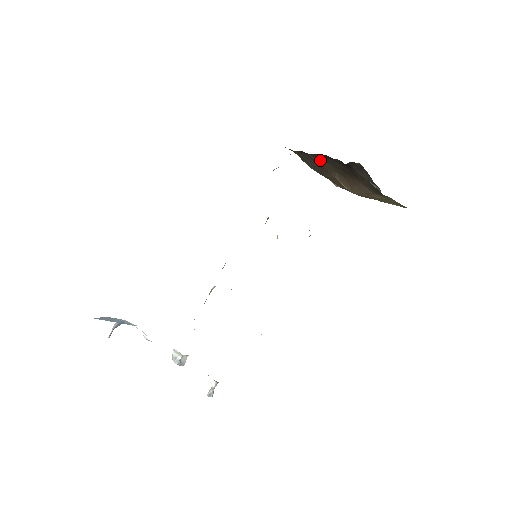
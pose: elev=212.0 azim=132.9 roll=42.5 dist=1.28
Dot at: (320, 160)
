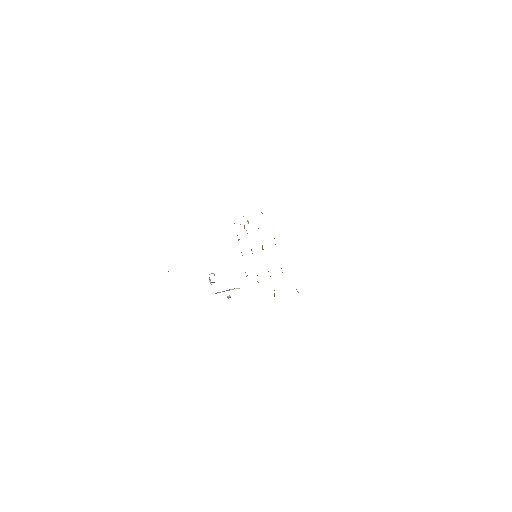
Dot at: occluded
